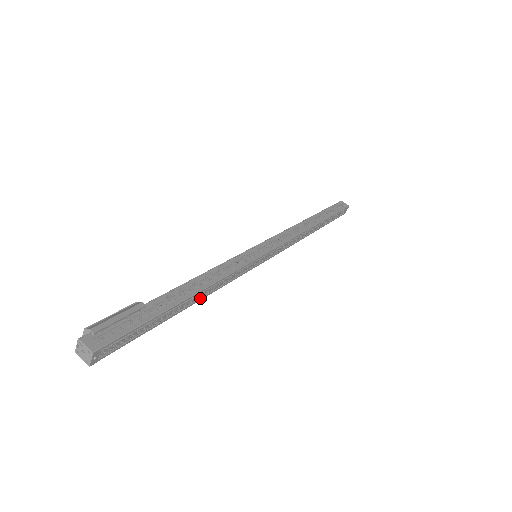
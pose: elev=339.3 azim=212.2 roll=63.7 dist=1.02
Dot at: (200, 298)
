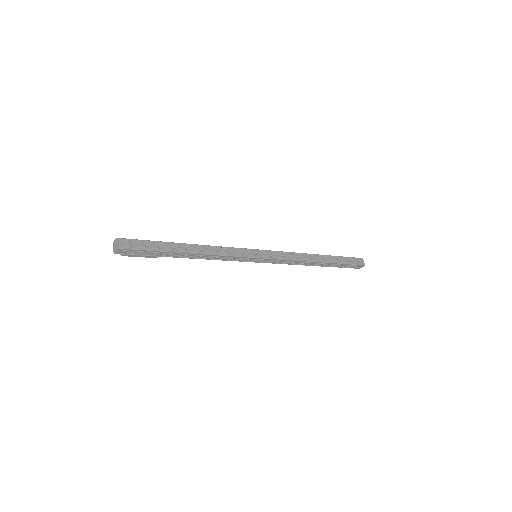
Dot at: (202, 253)
